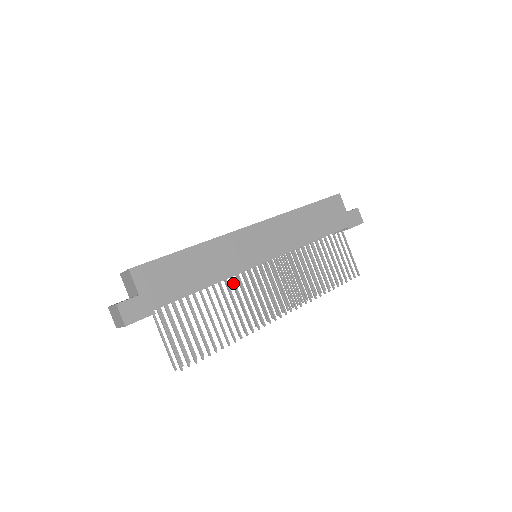
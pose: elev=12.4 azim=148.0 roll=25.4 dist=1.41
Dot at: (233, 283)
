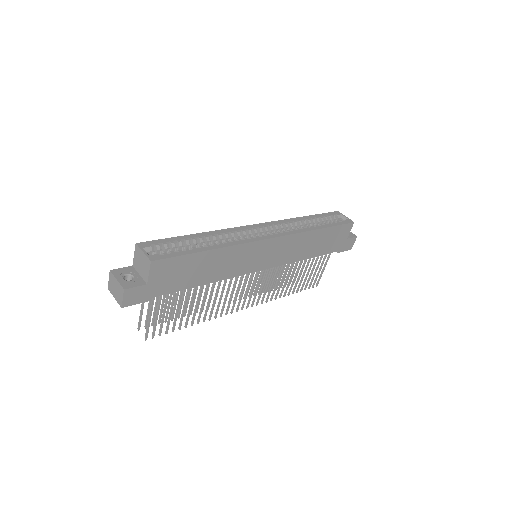
Dot at: (225, 280)
